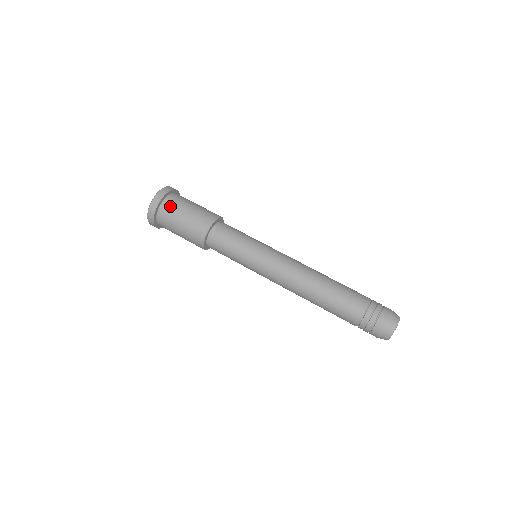
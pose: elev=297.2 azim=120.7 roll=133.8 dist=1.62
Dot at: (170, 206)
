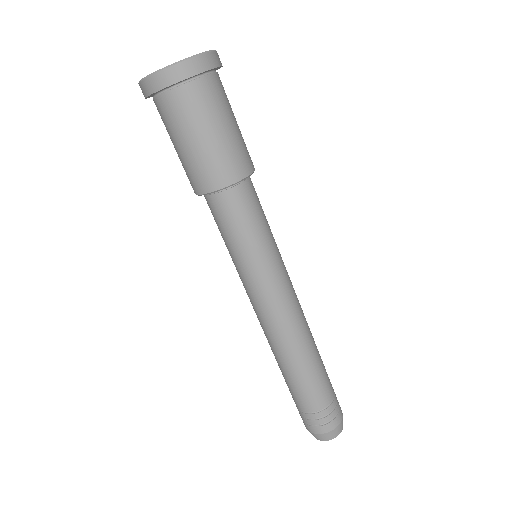
Dot at: (175, 108)
